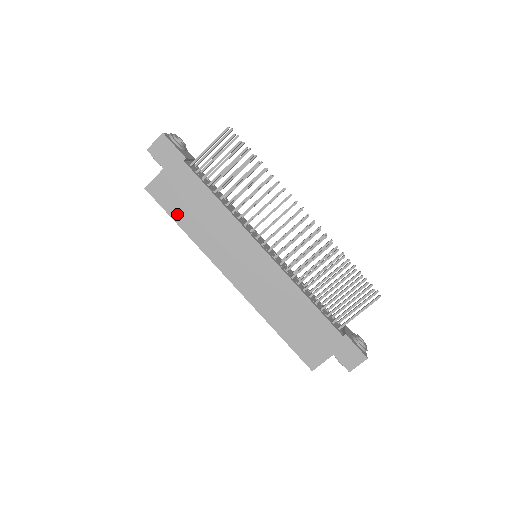
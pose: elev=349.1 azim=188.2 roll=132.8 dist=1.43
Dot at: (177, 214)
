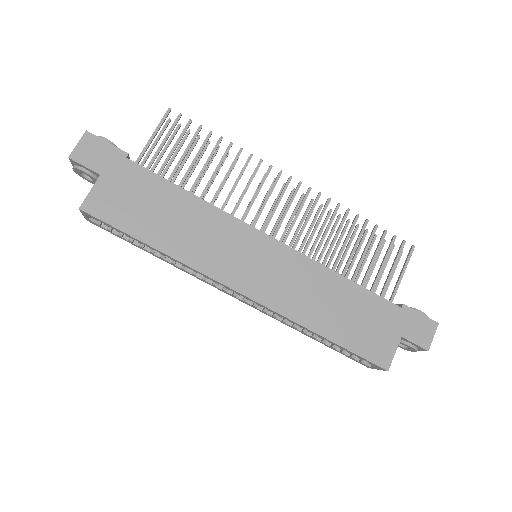
Dot at: (138, 229)
